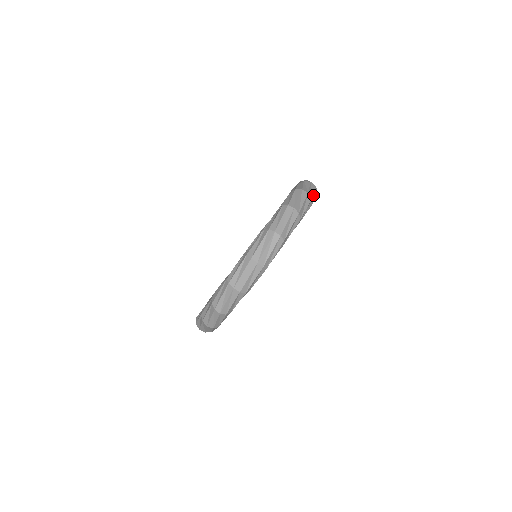
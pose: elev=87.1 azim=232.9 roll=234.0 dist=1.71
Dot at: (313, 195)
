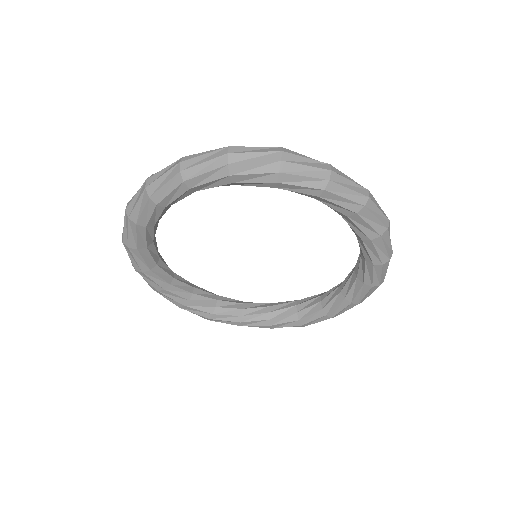
Dot at: (385, 270)
